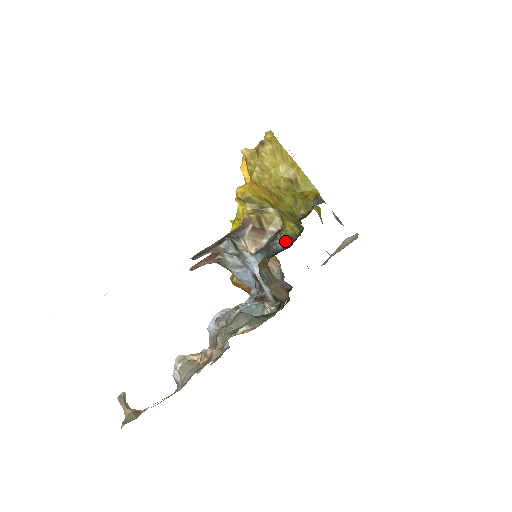
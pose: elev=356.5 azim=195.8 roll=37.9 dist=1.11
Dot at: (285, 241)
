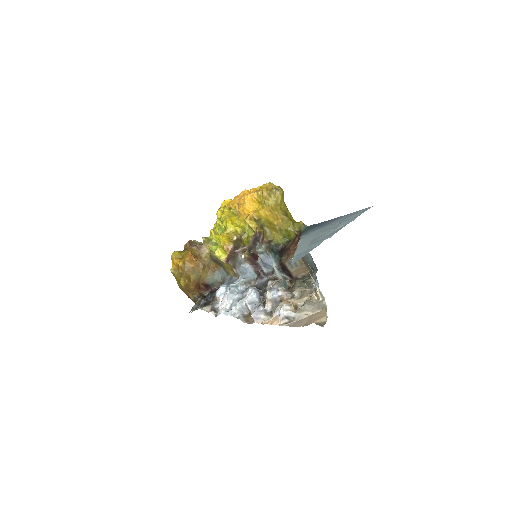
Dot at: (276, 247)
